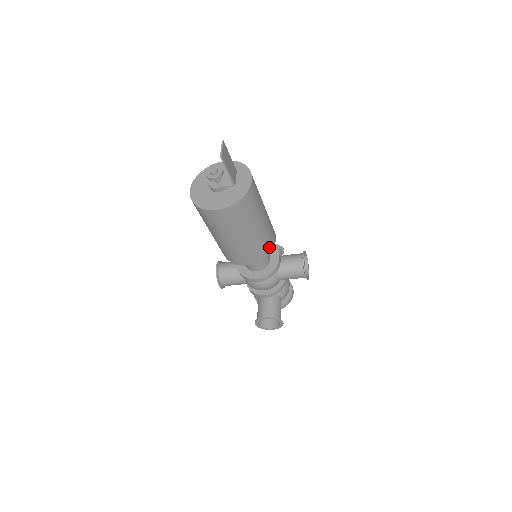
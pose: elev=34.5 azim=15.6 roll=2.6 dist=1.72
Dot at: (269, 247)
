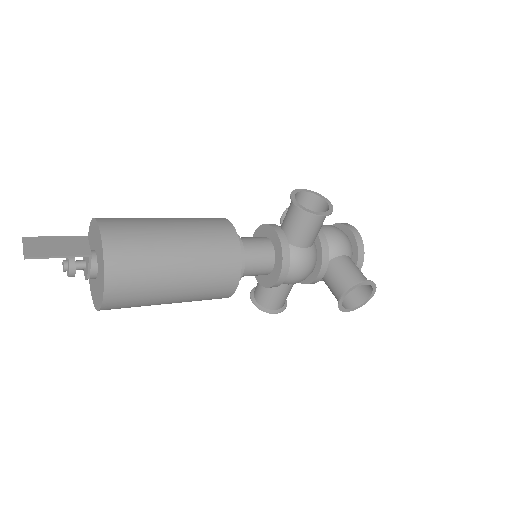
Dot at: (230, 246)
